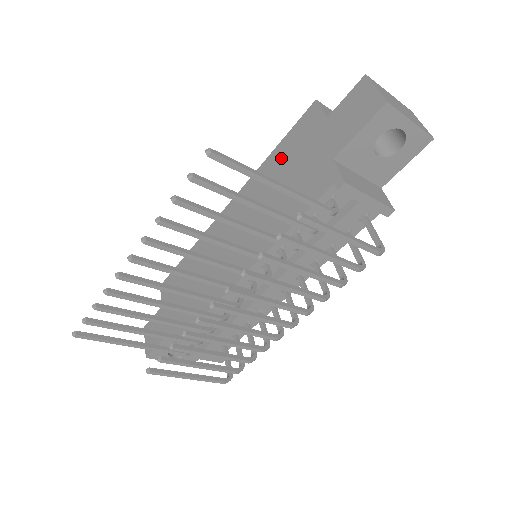
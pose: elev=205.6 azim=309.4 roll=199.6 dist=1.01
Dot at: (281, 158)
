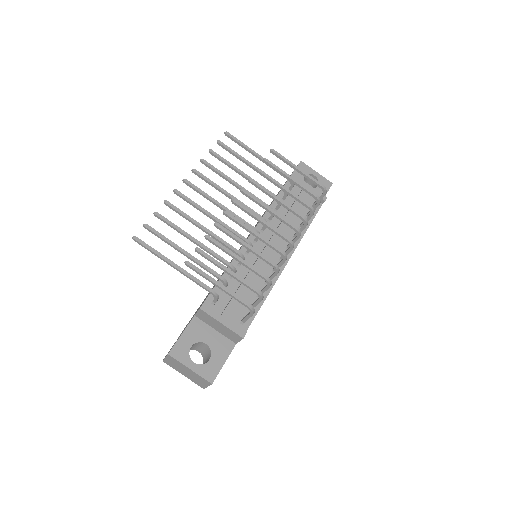
Dot at: occluded
